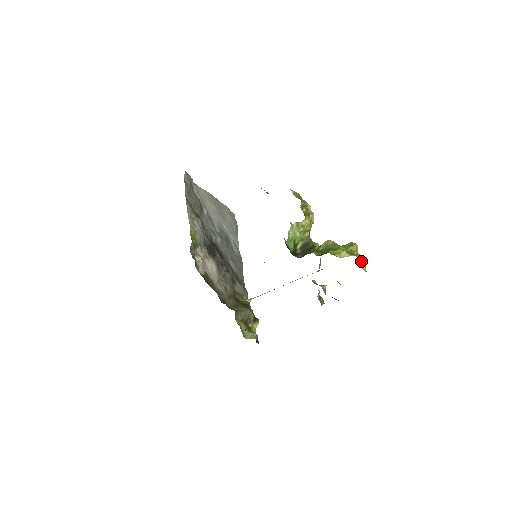
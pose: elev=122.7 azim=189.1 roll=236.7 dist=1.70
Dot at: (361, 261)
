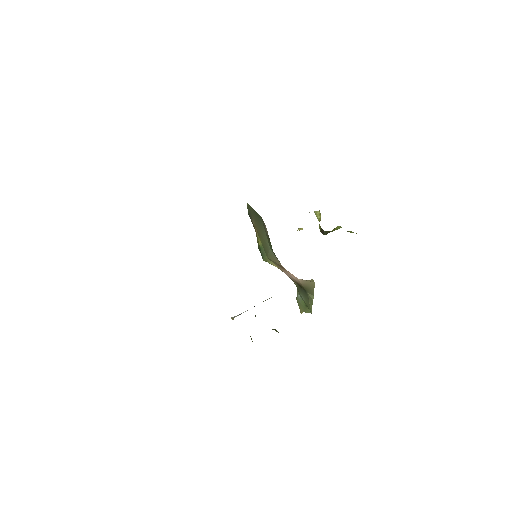
Dot at: occluded
